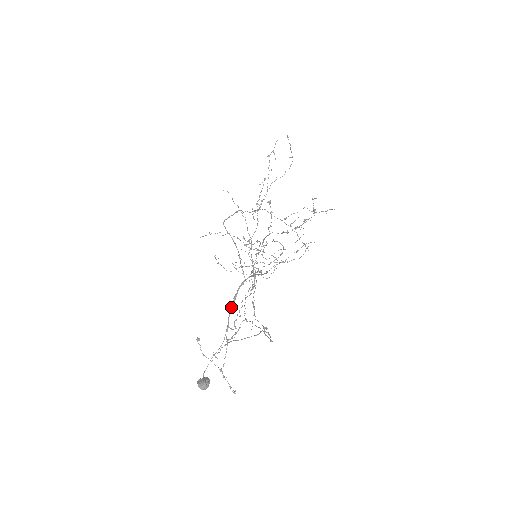
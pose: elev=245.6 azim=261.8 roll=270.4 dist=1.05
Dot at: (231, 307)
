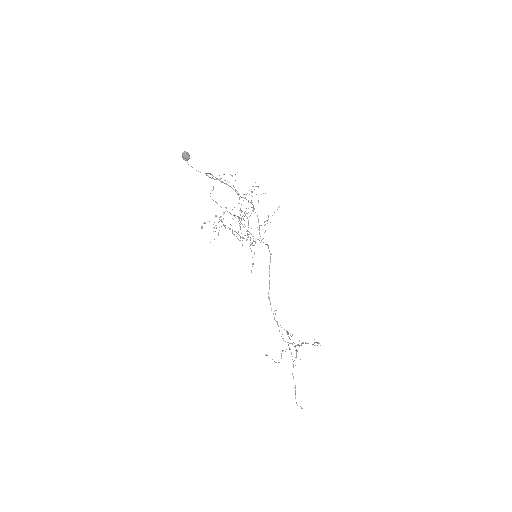
Dot at: occluded
